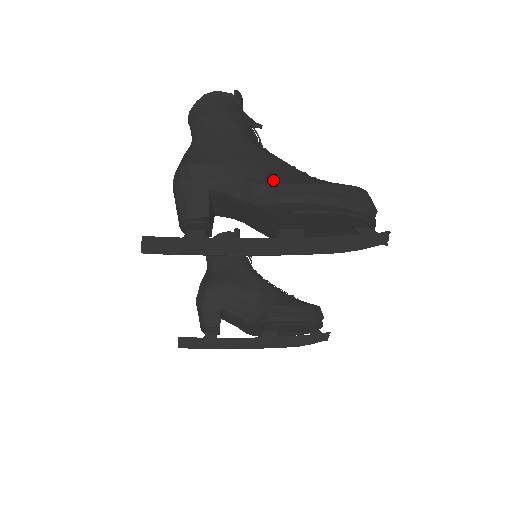
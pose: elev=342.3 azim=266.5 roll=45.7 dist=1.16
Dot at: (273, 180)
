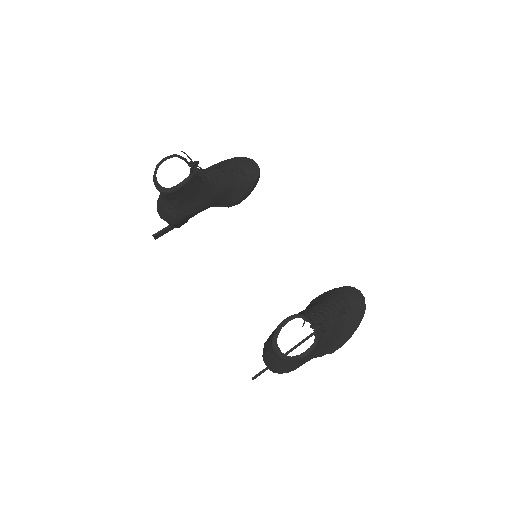
Dot at: (330, 351)
